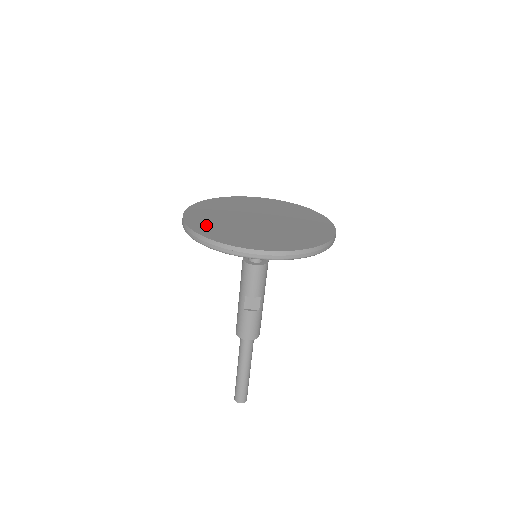
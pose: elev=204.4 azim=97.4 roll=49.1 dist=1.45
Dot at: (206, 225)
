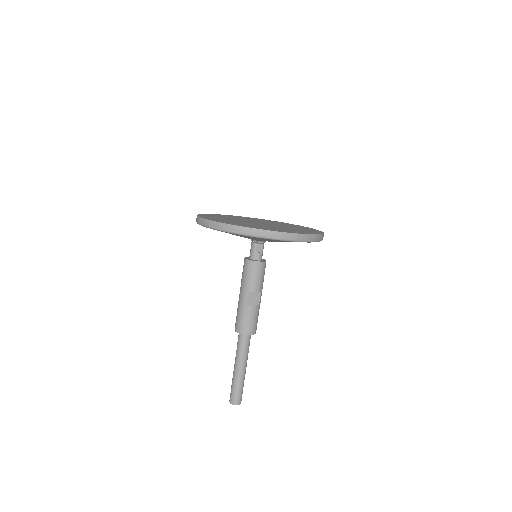
Dot at: occluded
